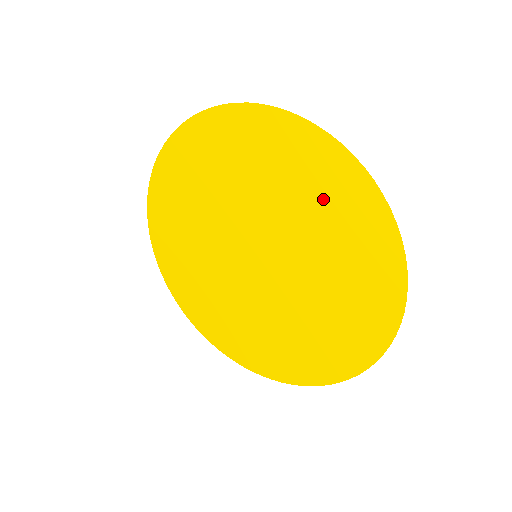
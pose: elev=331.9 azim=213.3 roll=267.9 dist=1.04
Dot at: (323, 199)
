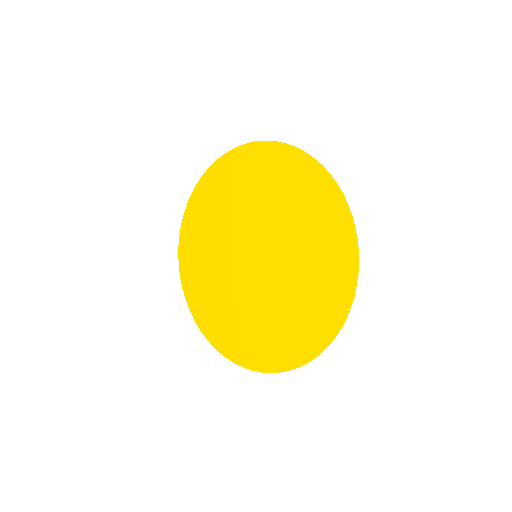
Dot at: (321, 274)
